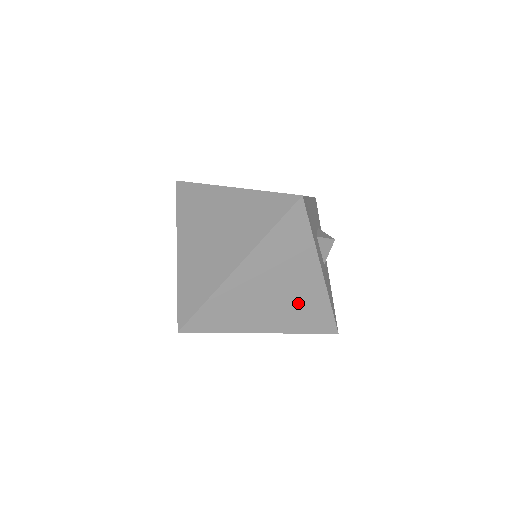
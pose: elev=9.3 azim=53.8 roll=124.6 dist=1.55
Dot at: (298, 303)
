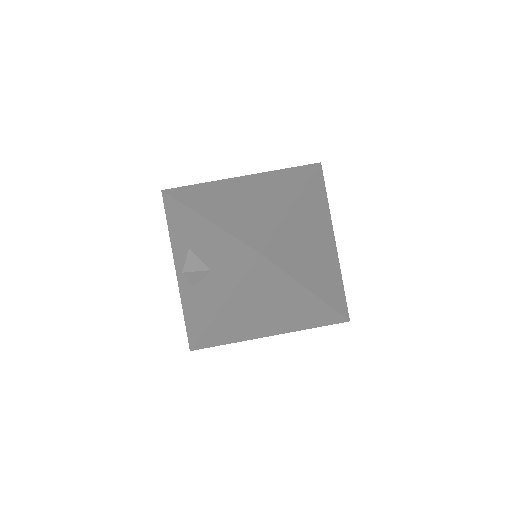
Dot at: (327, 267)
